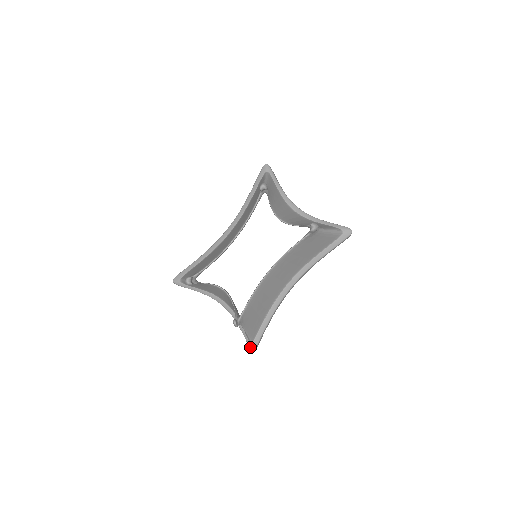
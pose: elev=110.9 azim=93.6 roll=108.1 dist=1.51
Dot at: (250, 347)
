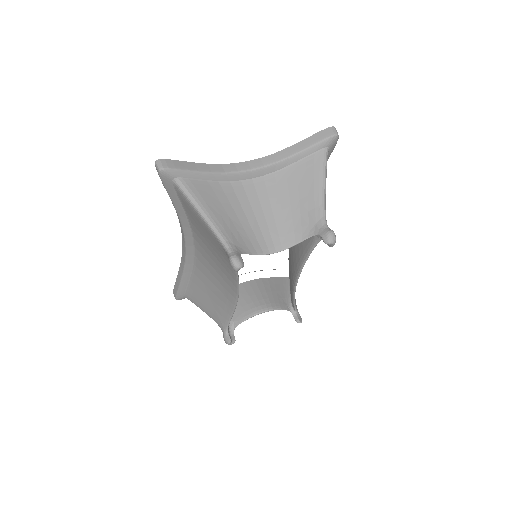
Dot at: occluded
